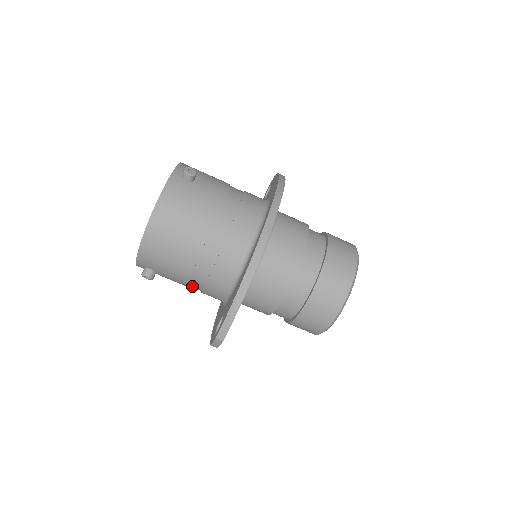
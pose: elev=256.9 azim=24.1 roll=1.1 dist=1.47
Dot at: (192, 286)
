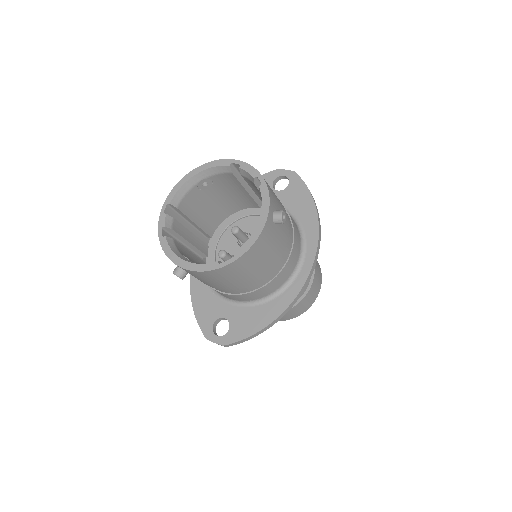
Dot at: occluded
